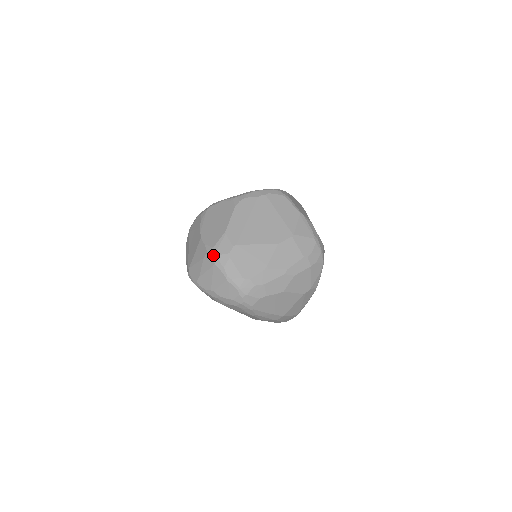
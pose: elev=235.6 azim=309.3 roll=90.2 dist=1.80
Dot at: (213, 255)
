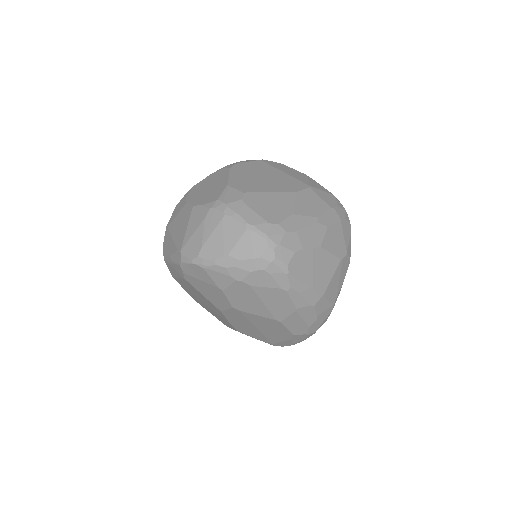
Dot at: (219, 206)
